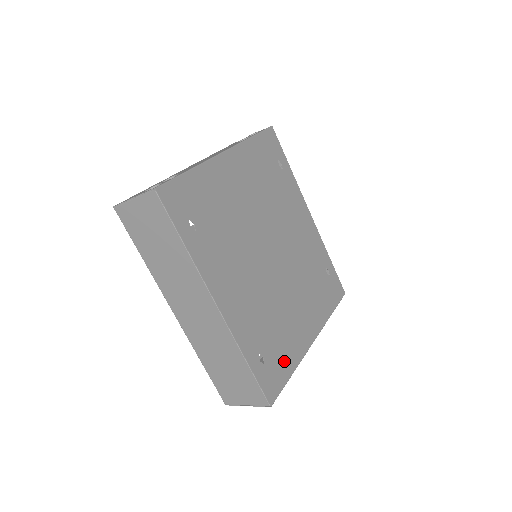
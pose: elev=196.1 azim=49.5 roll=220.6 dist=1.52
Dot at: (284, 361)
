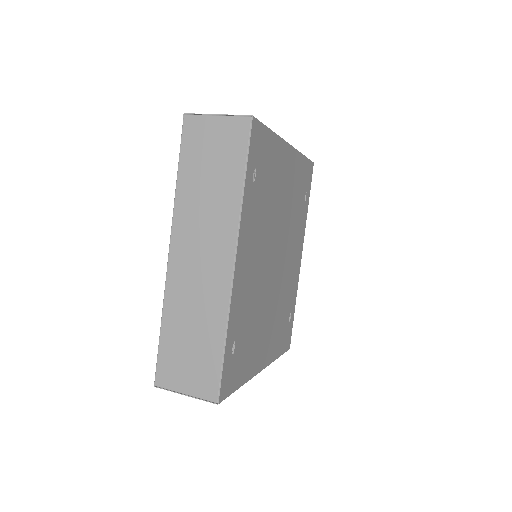
Dot at: (242, 367)
